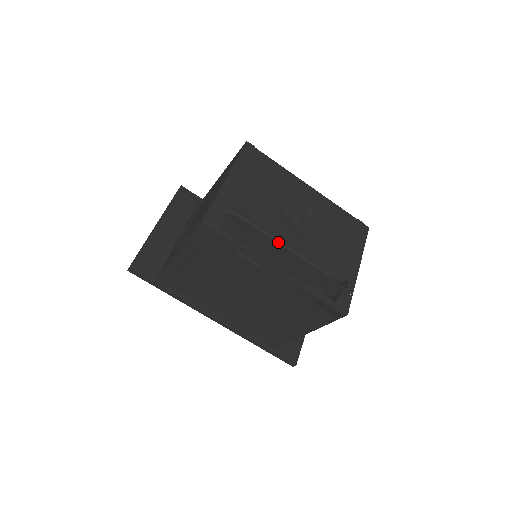
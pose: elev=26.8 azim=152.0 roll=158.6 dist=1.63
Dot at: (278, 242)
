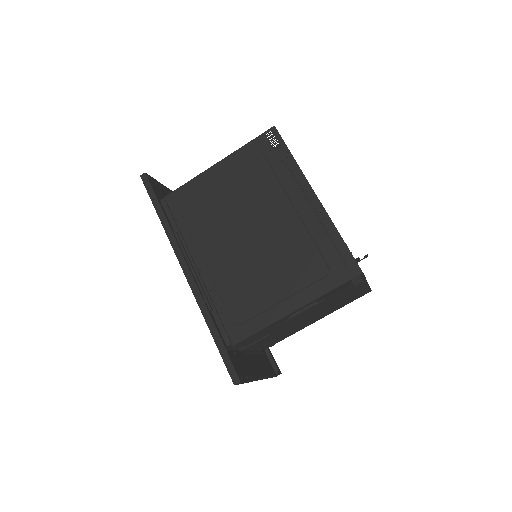
Dot at: (311, 206)
